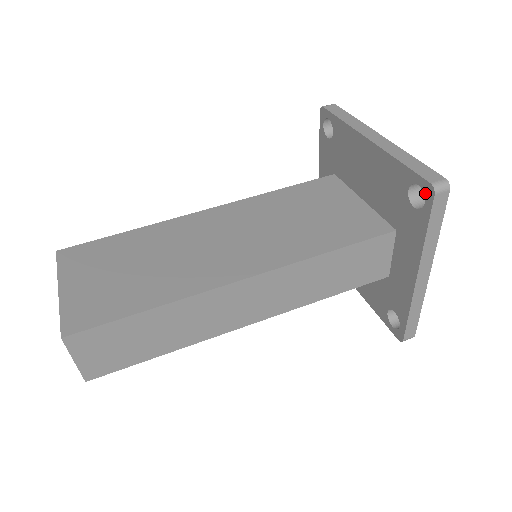
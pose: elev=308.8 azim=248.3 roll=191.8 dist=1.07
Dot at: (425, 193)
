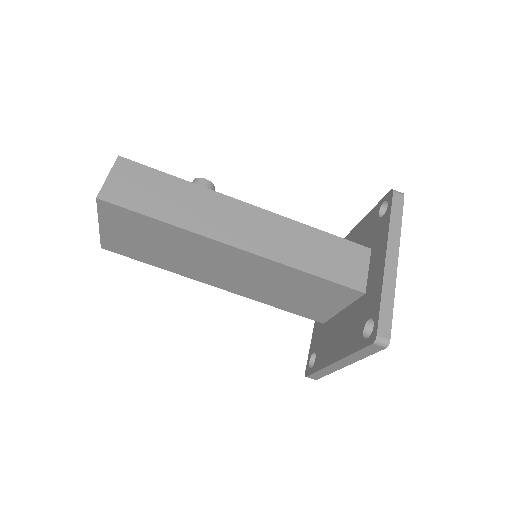
Dot at: (308, 368)
